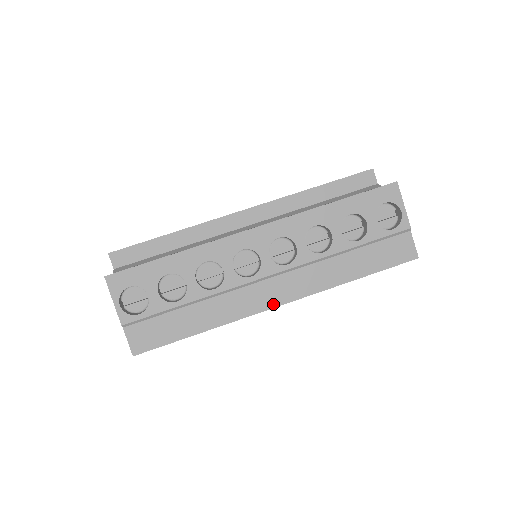
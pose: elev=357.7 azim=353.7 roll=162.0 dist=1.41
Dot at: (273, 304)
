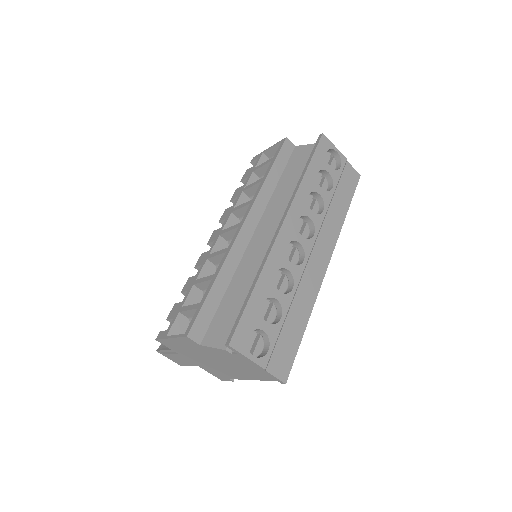
Dot at: (325, 268)
